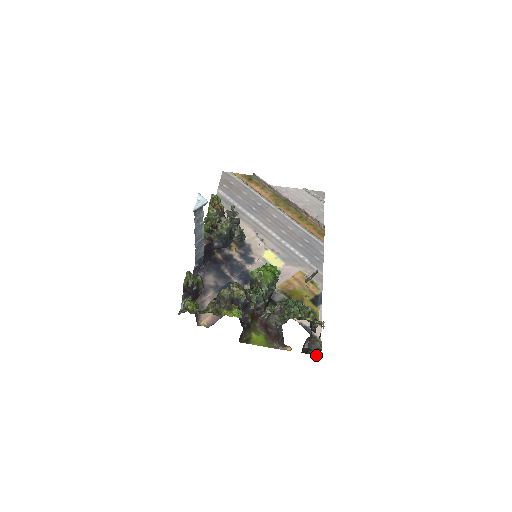
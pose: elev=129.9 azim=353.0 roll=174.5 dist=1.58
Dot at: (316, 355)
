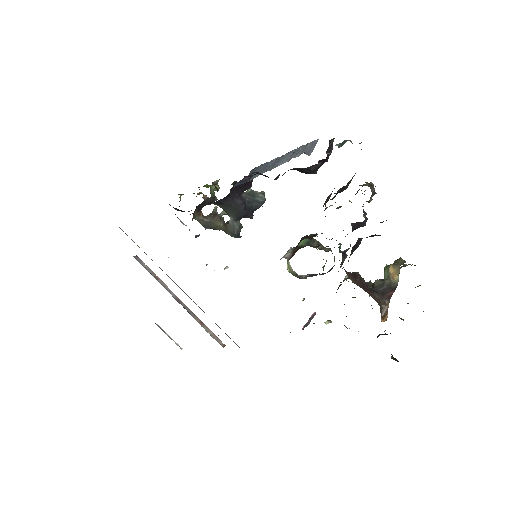
Dot at: occluded
